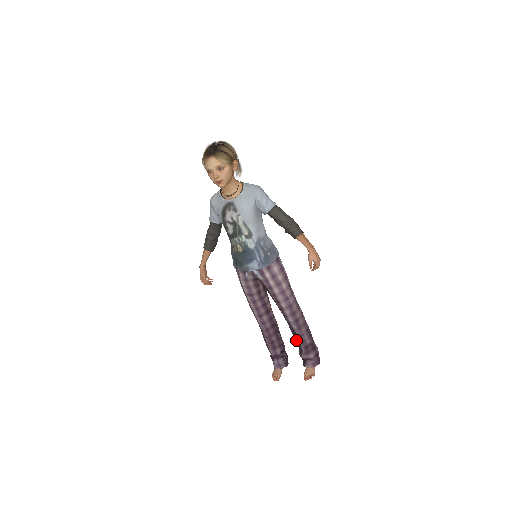
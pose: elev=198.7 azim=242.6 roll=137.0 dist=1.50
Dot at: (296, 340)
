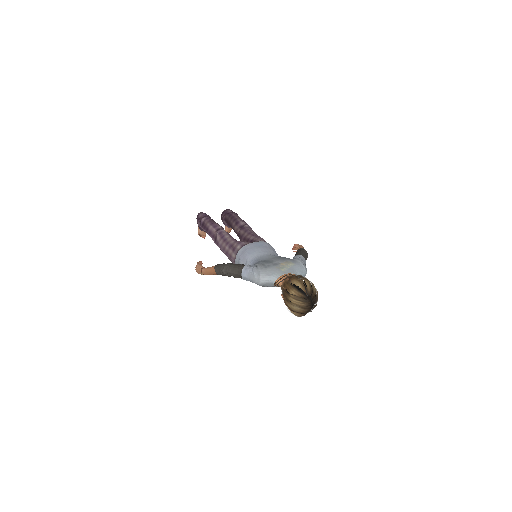
Dot at: occluded
